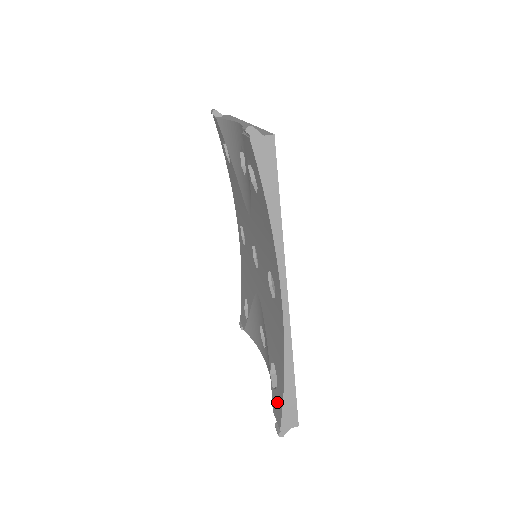
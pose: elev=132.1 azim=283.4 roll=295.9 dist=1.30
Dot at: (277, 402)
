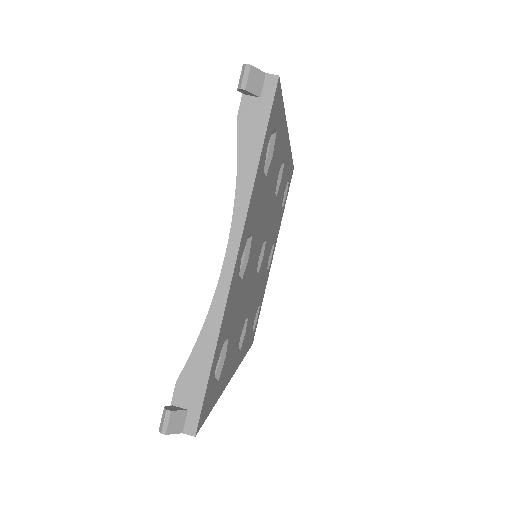
Dot at: occluded
